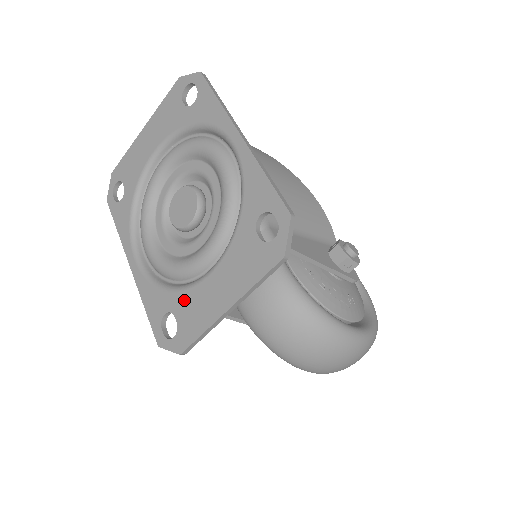
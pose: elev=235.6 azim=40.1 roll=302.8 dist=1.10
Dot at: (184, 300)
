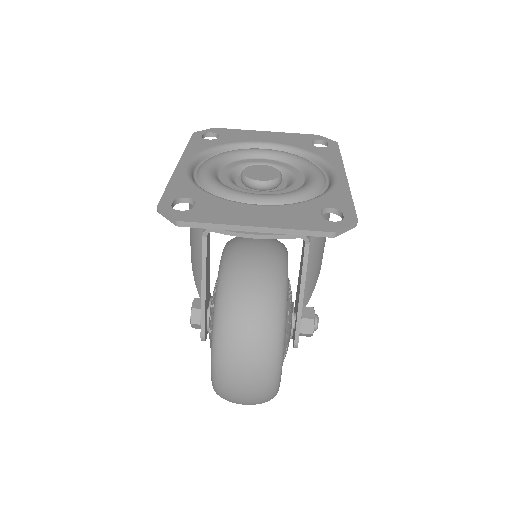
Dot at: (216, 202)
